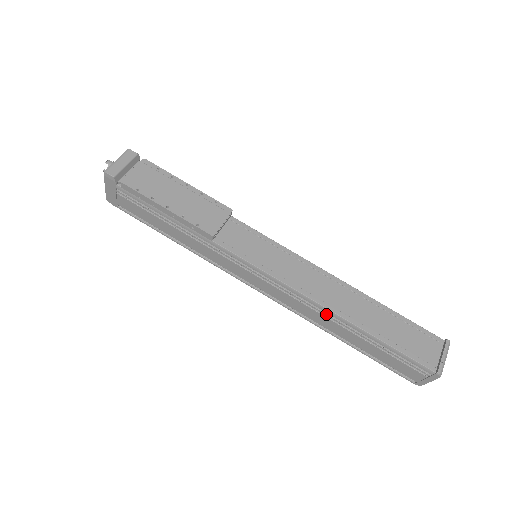
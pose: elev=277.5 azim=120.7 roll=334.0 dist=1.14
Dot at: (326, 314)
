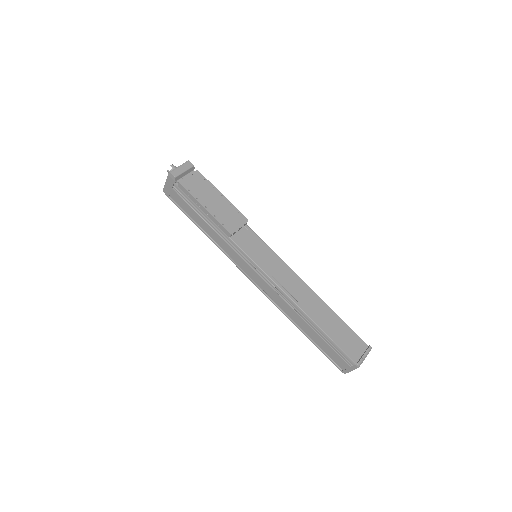
Dot at: (293, 307)
